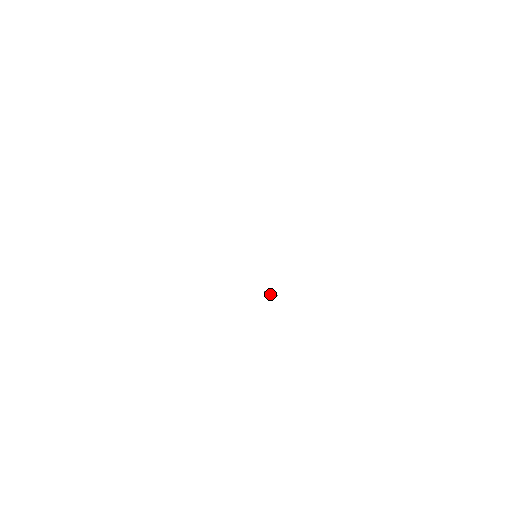
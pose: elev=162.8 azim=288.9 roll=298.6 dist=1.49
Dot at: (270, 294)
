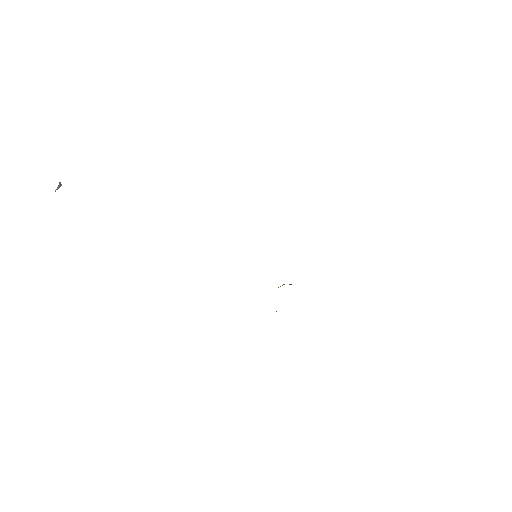
Dot at: (276, 311)
